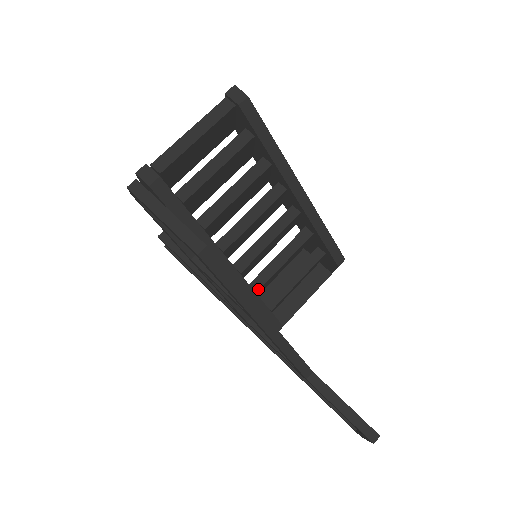
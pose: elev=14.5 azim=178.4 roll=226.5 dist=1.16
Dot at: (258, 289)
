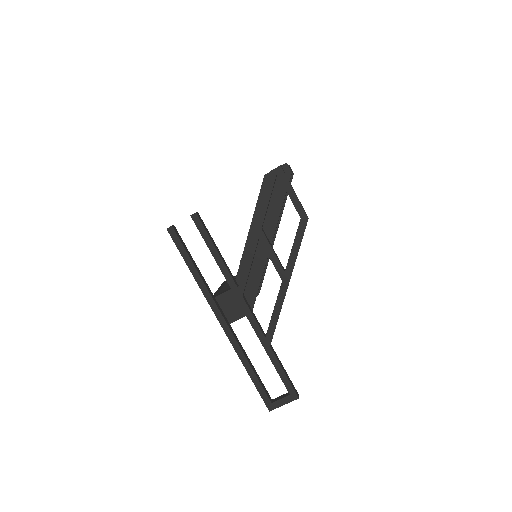
Dot at: occluded
